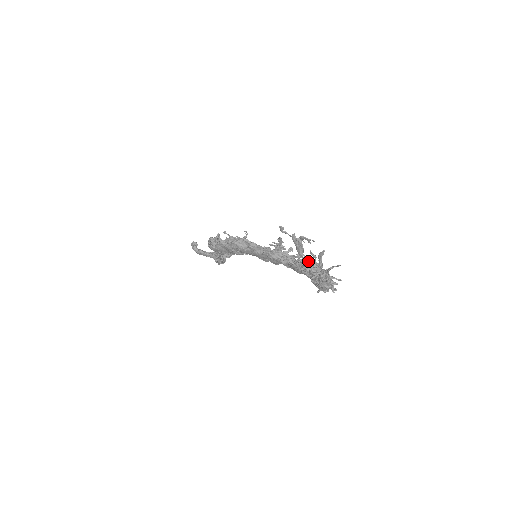
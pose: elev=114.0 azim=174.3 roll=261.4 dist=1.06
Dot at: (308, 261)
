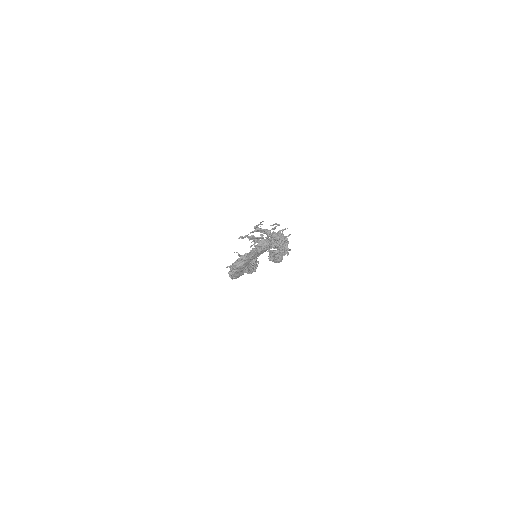
Dot at: occluded
